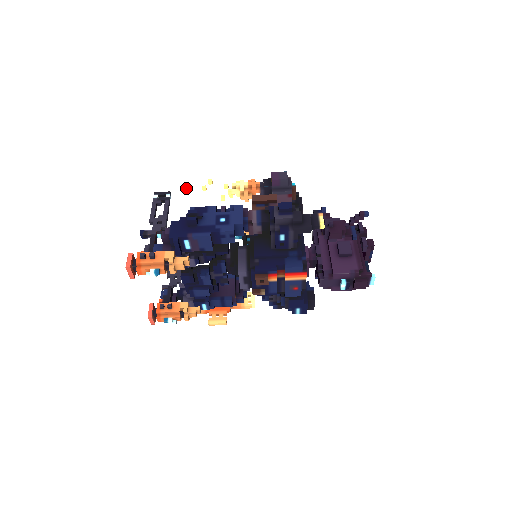
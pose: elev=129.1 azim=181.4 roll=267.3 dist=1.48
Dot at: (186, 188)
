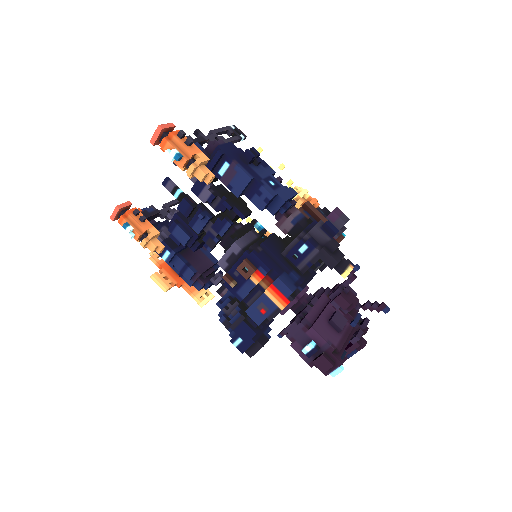
Dot at: (260, 149)
